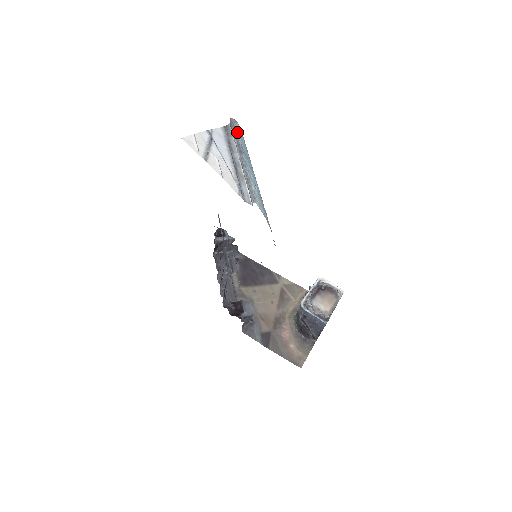
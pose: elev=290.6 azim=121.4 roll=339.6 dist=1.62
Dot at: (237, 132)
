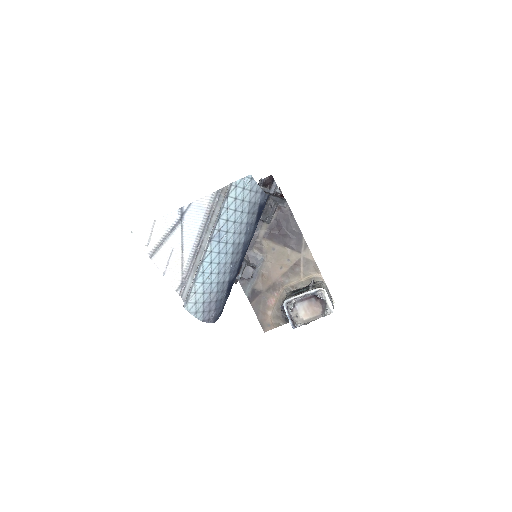
Dot at: (228, 204)
